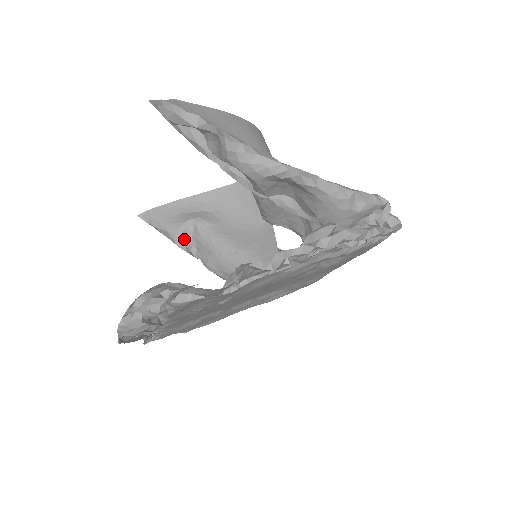
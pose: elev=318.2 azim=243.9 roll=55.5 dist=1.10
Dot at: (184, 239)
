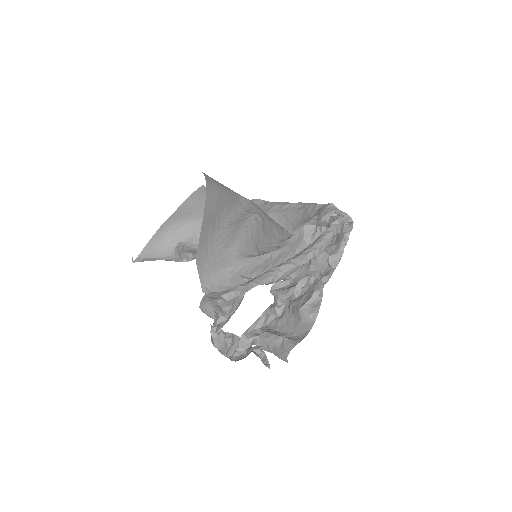
Dot at: (180, 256)
